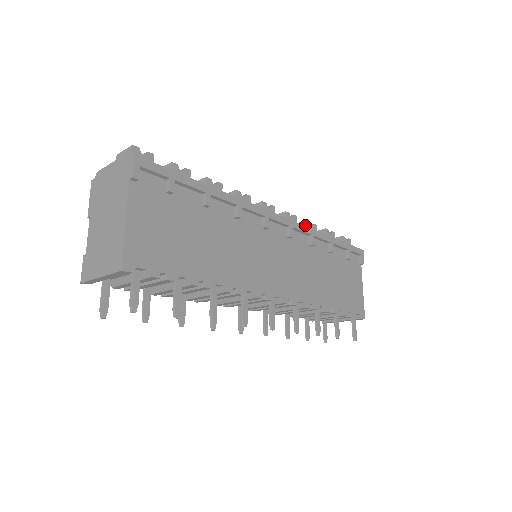
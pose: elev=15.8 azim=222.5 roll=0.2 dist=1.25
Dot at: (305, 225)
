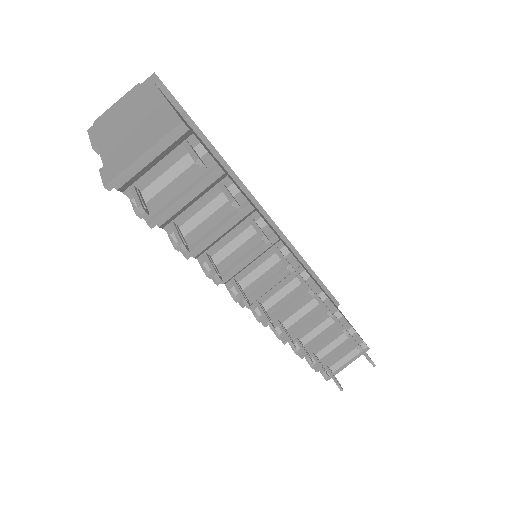
Dot at: occluded
